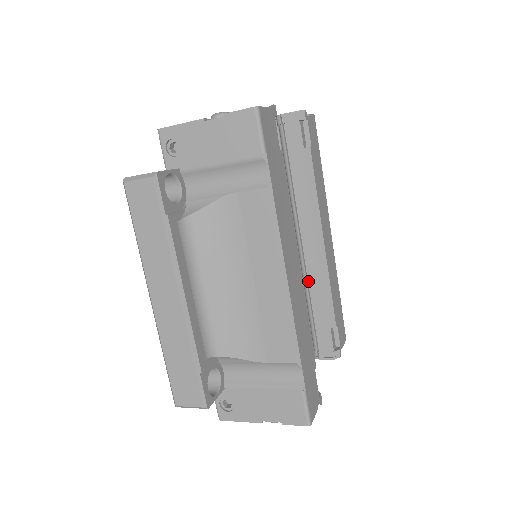
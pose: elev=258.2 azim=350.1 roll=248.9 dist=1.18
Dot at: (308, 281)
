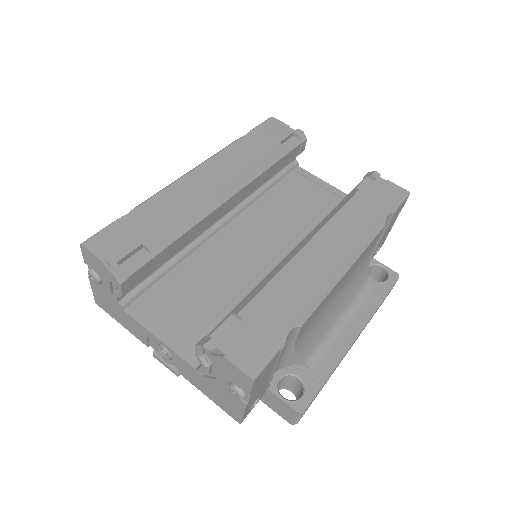
Dot at: occluded
